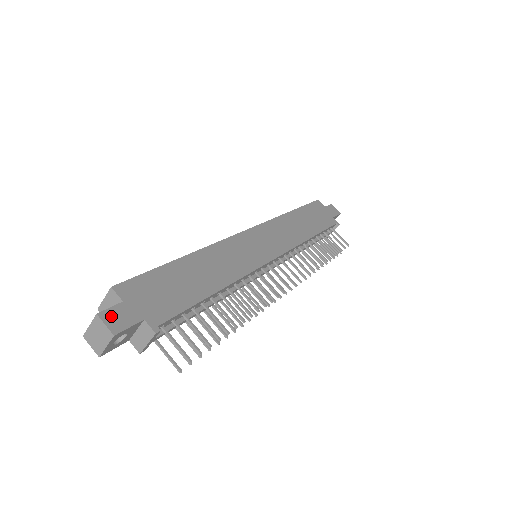
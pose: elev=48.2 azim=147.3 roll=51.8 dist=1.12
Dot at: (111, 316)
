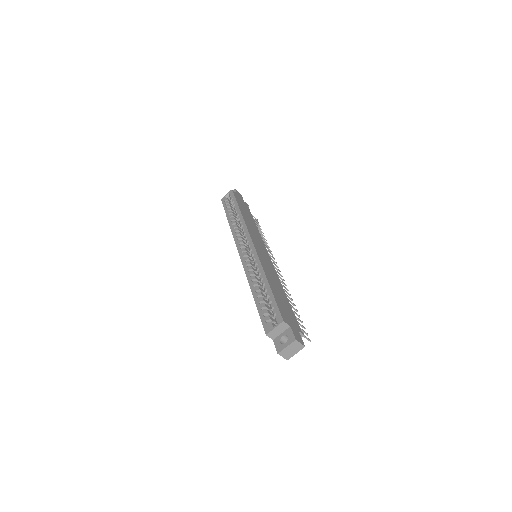
Dot at: (297, 337)
